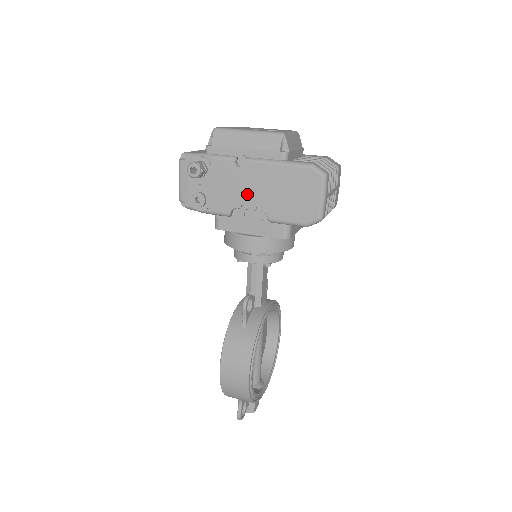
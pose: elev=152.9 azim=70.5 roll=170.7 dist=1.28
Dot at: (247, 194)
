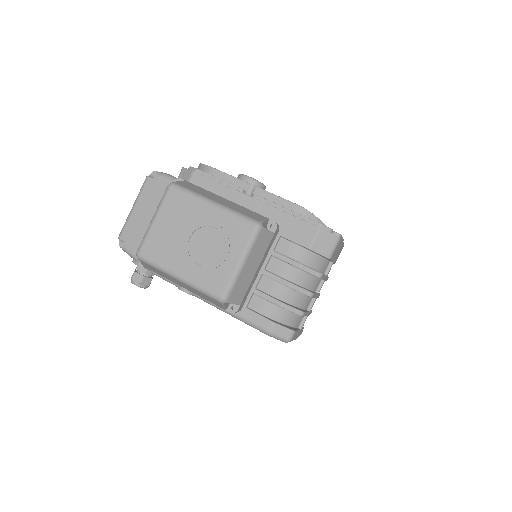
Dot at: occluded
